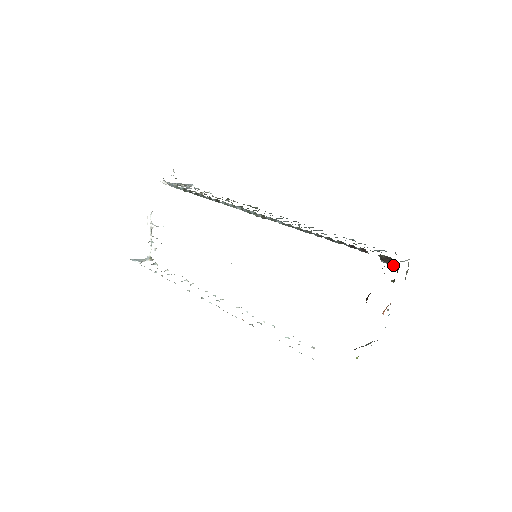
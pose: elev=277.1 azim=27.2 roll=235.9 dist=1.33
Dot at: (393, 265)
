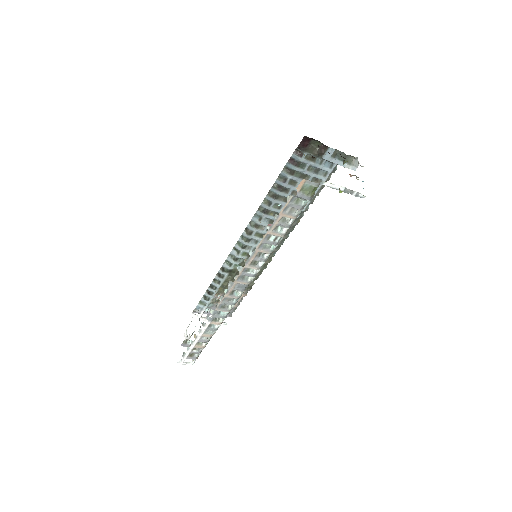
Dot at: (328, 148)
